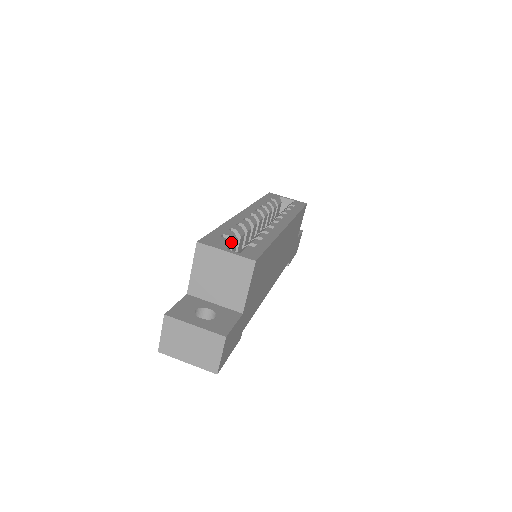
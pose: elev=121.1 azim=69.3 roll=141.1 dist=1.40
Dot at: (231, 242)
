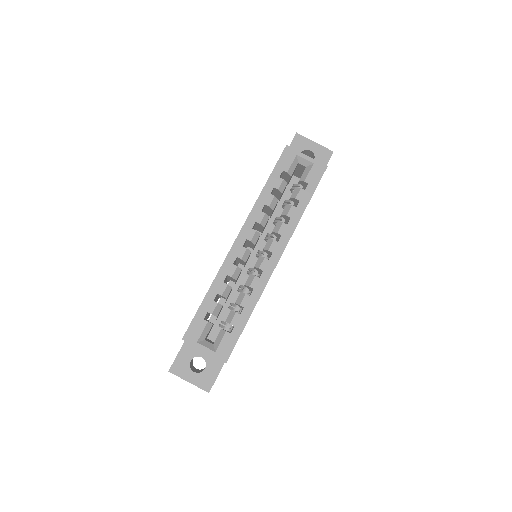
Dot at: occluded
